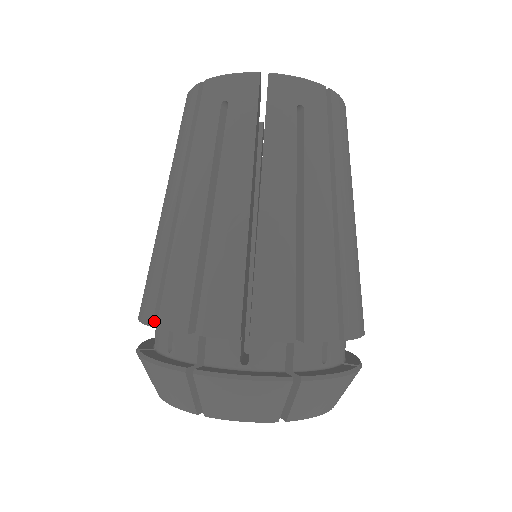
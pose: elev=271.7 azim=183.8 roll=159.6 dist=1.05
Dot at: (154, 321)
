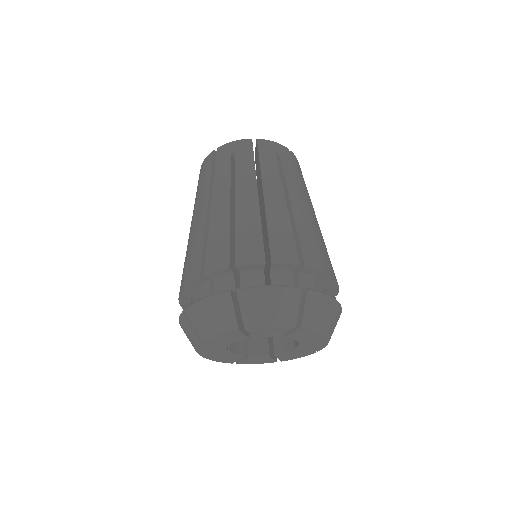
Dot at: occluded
